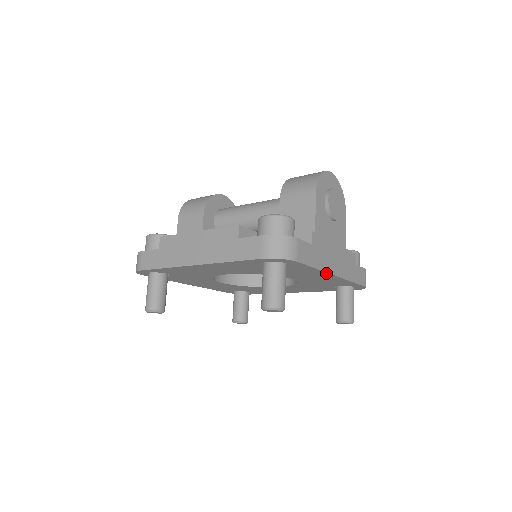
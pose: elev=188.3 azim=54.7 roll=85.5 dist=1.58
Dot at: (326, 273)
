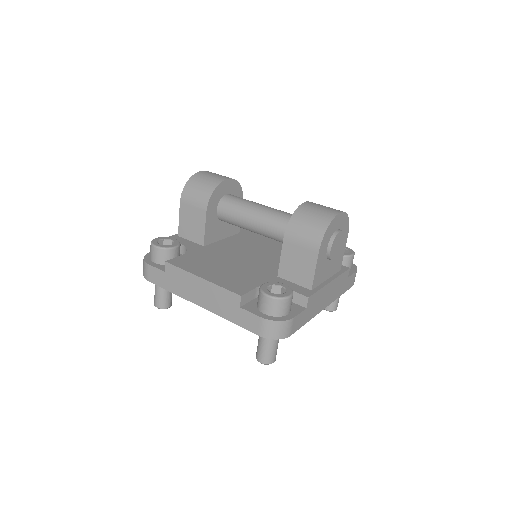
Dot at: (317, 312)
